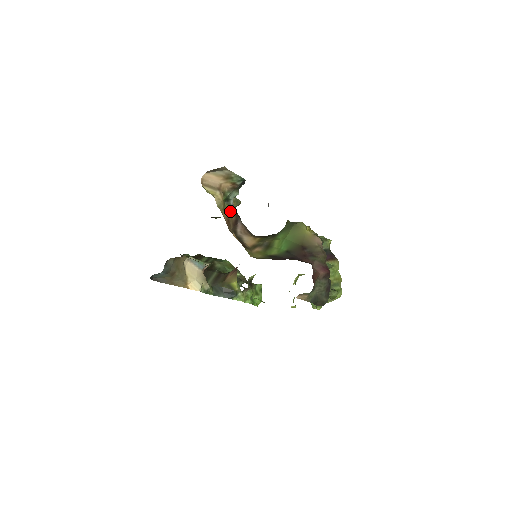
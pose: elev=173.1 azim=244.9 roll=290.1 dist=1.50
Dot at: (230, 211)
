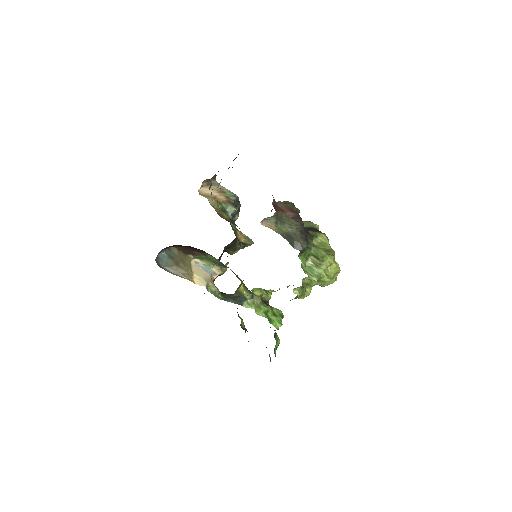
Dot at: (227, 218)
